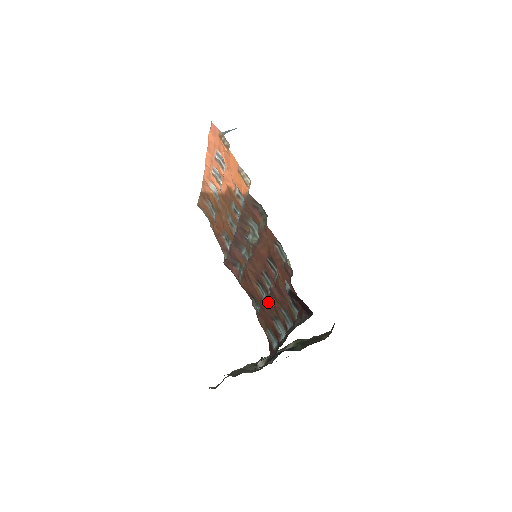
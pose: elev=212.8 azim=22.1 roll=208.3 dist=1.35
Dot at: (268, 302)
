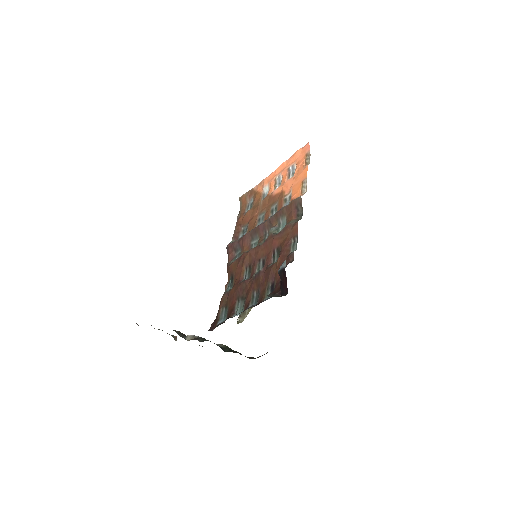
Dot at: (247, 282)
